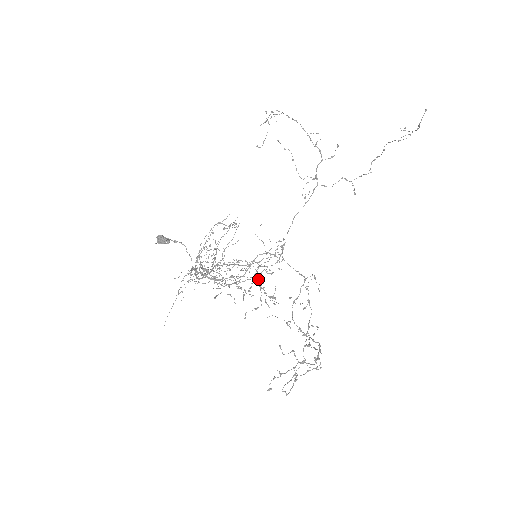
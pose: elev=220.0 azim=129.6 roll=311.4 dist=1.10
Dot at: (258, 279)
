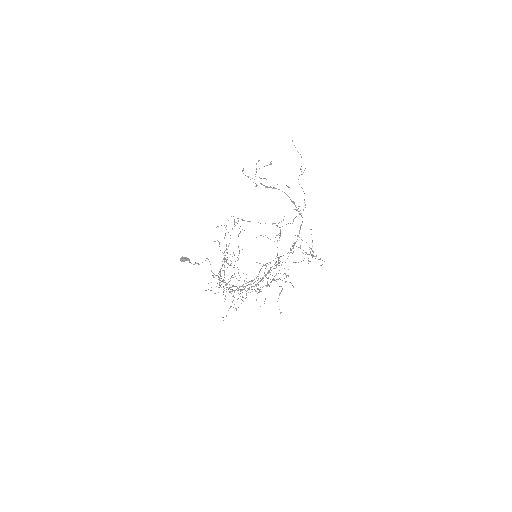
Dot at: occluded
